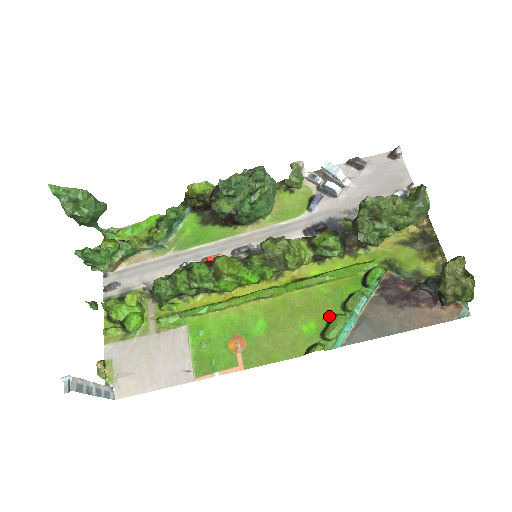
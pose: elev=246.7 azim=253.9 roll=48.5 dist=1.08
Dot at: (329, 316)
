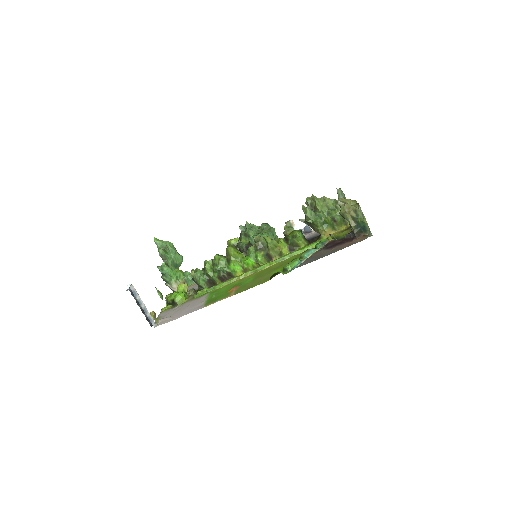
Dot at: occluded
